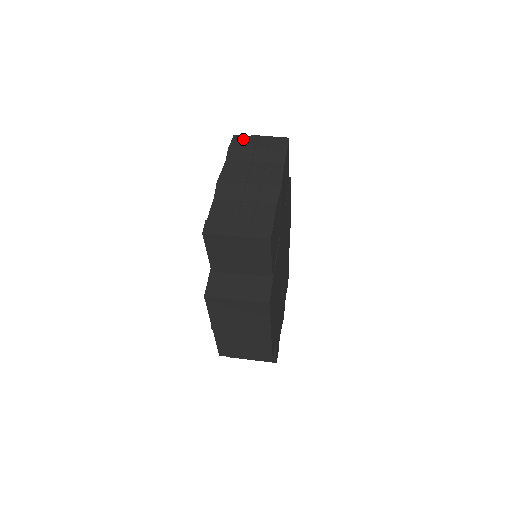
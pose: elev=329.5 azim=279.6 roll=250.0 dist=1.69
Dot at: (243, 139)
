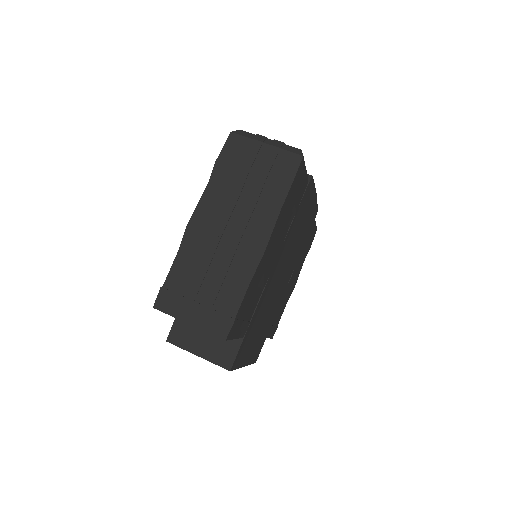
Dot at: (240, 145)
